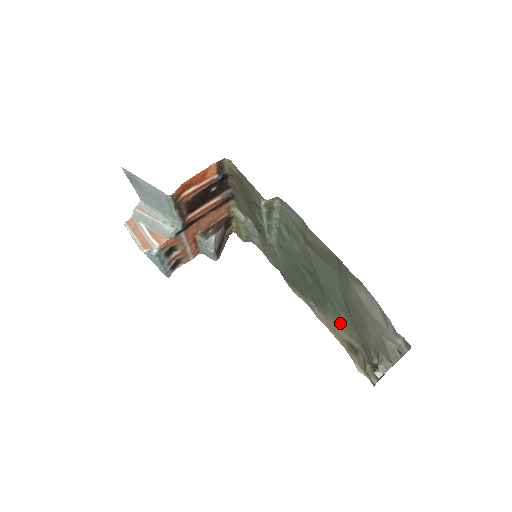
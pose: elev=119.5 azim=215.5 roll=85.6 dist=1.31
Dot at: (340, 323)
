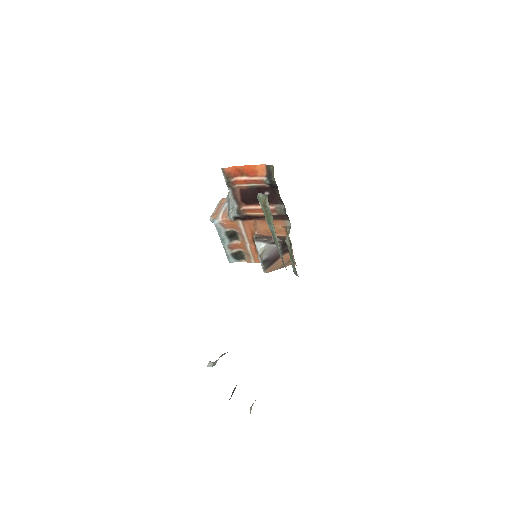
Dot at: occluded
